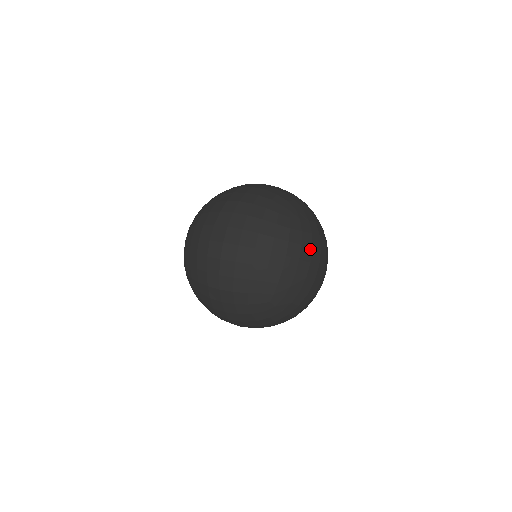
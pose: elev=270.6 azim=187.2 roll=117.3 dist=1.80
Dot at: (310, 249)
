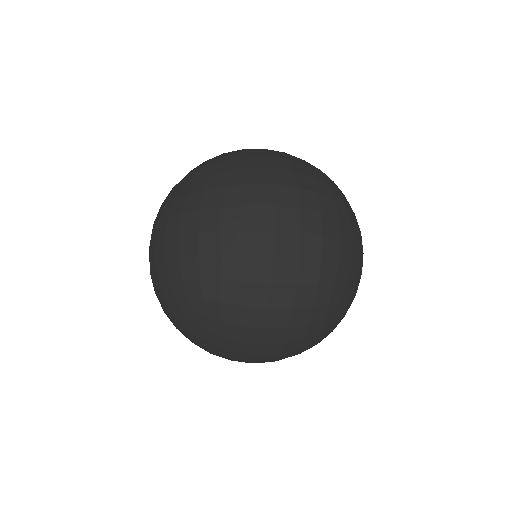
Dot at: (360, 234)
